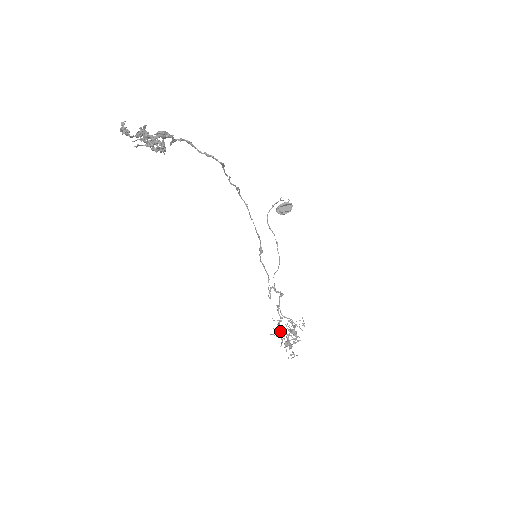
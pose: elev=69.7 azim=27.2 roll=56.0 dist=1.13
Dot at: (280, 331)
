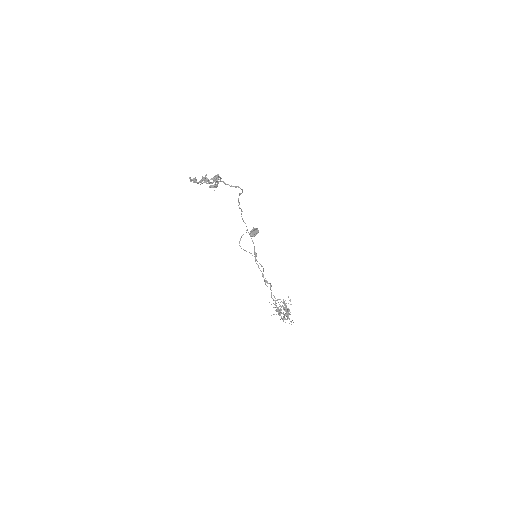
Dot at: (278, 309)
